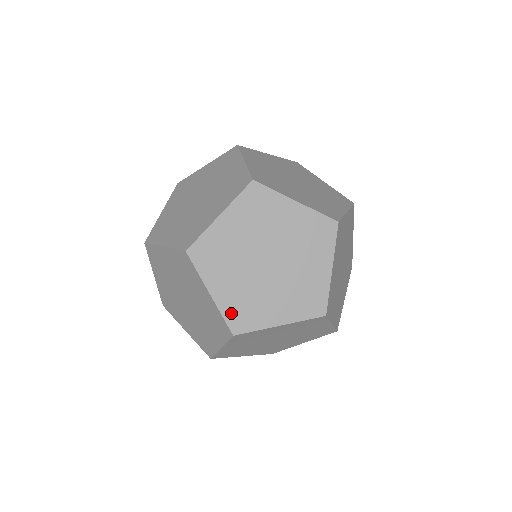
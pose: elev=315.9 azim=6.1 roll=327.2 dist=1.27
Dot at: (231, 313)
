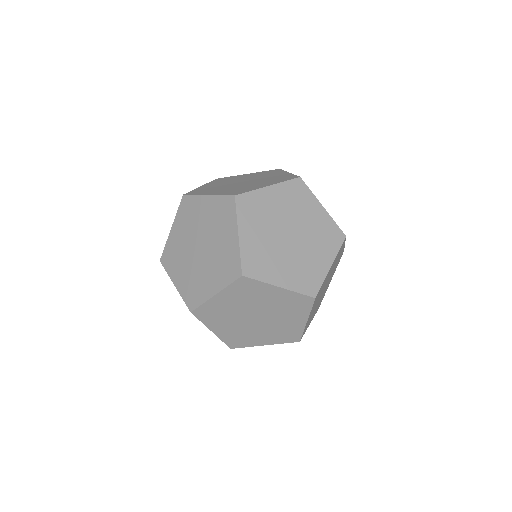
Dot at: (248, 257)
